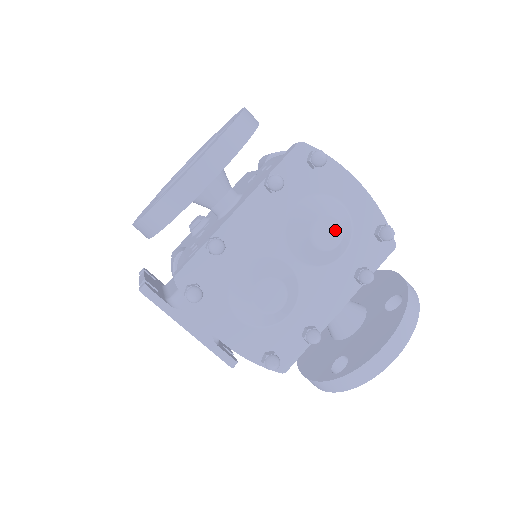
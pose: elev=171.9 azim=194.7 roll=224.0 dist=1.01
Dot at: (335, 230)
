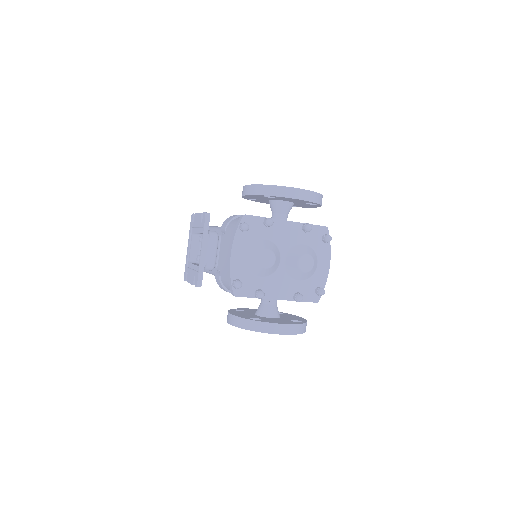
Dot at: (309, 266)
